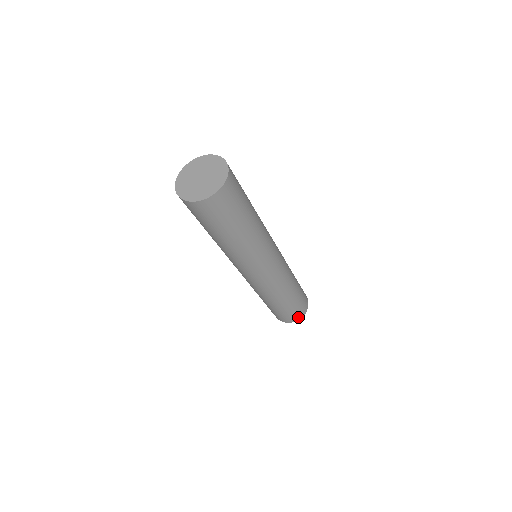
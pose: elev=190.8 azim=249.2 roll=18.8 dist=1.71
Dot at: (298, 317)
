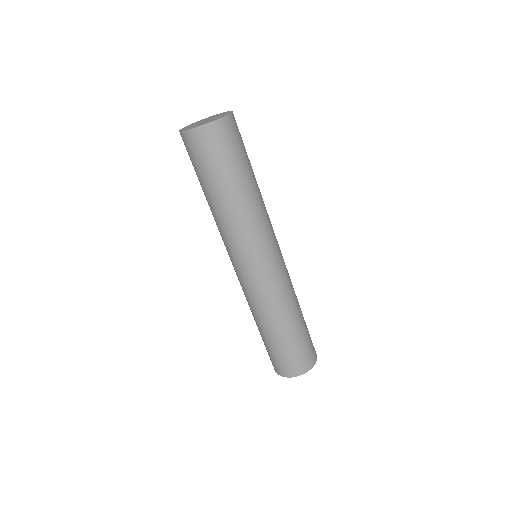
Dot at: (285, 372)
